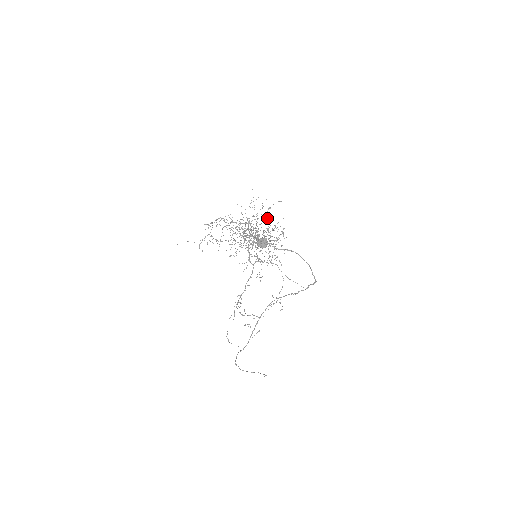
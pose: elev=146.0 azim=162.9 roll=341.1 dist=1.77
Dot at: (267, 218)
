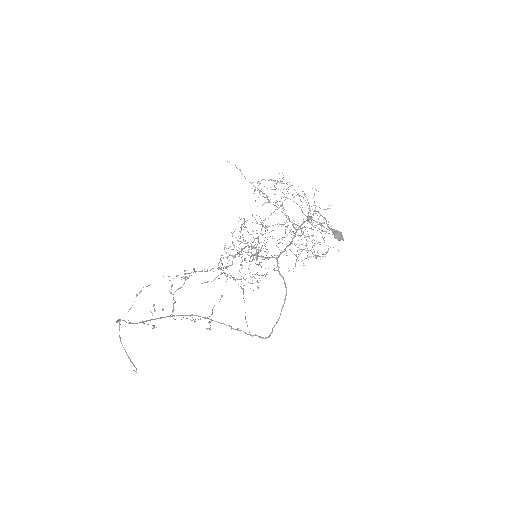
Dot at: occluded
